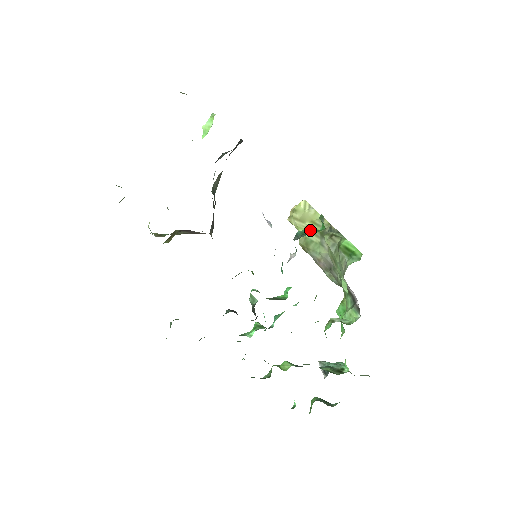
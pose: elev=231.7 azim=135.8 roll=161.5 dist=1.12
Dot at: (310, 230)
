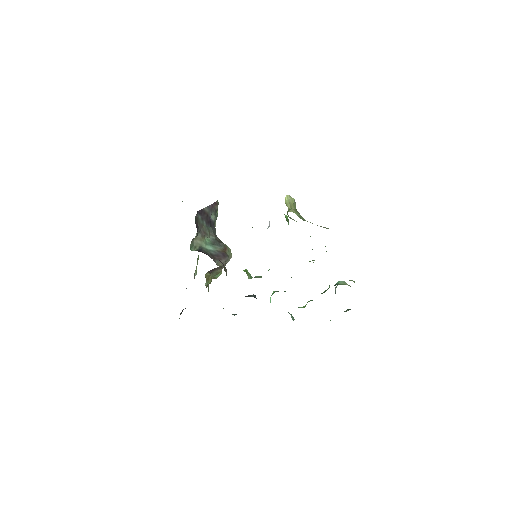
Dot at: occluded
